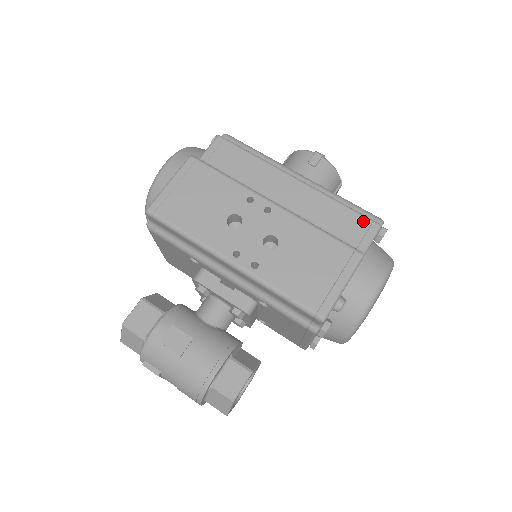
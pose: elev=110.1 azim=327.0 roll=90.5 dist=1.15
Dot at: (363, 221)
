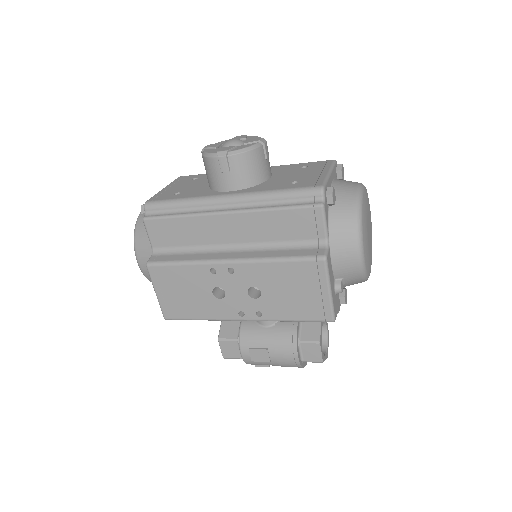
Dot at: (305, 213)
